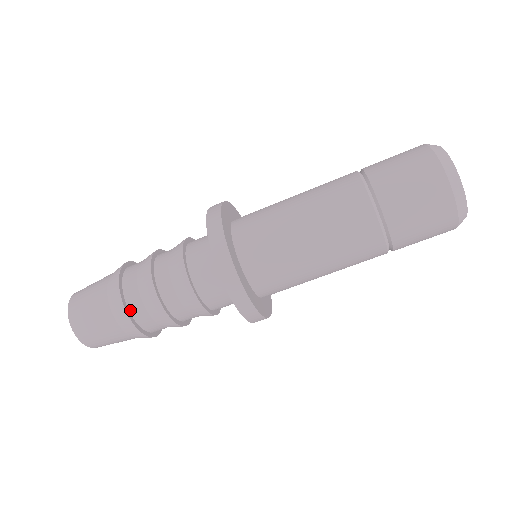
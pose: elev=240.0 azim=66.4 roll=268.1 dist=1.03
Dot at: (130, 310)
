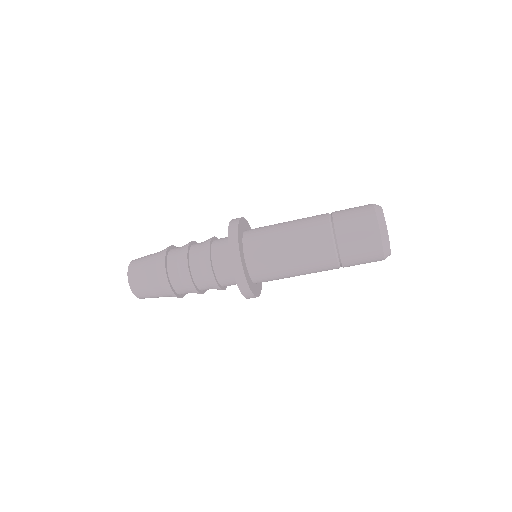
Dot at: (171, 281)
